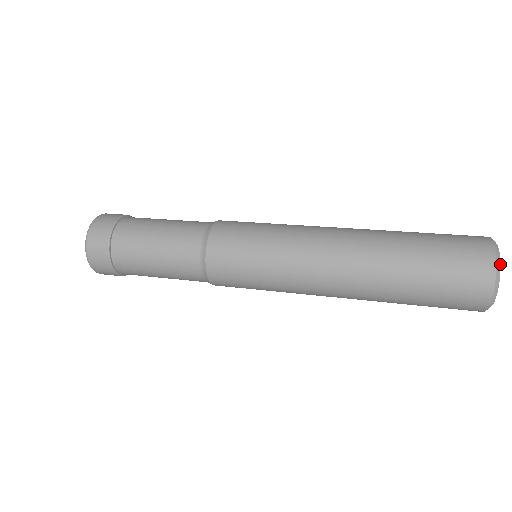
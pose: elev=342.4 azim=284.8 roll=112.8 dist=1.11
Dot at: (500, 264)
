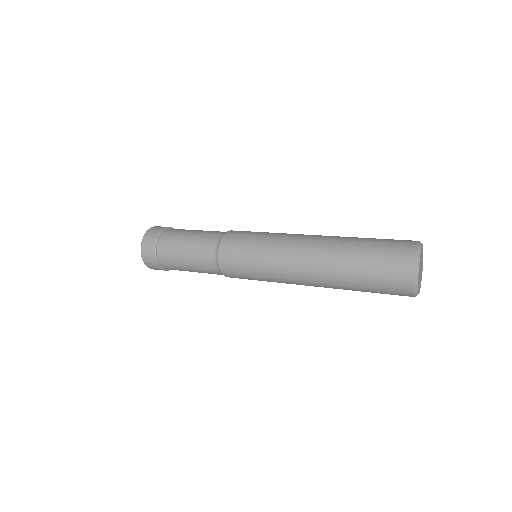
Dot at: (418, 275)
